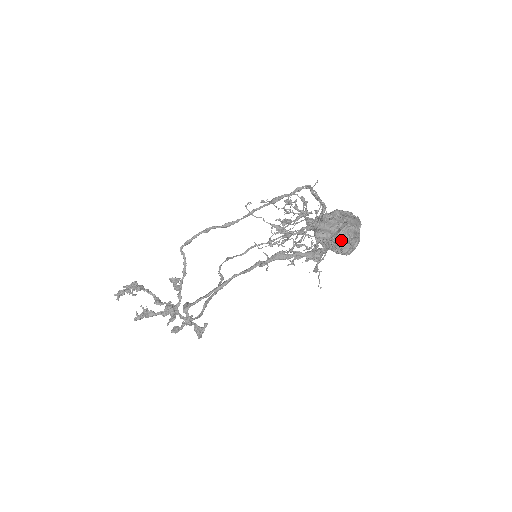
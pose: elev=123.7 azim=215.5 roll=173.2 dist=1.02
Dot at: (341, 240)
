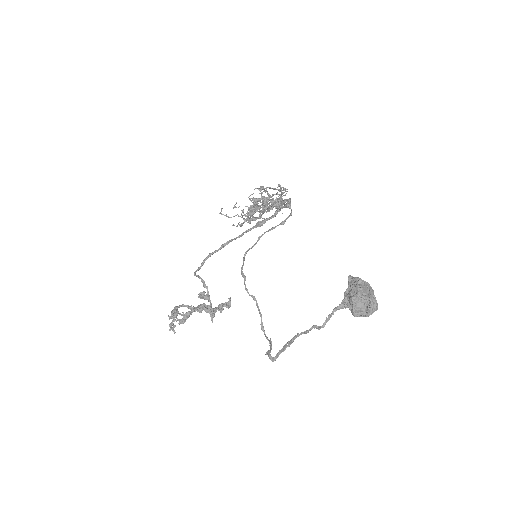
Dot at: (371, 313)
